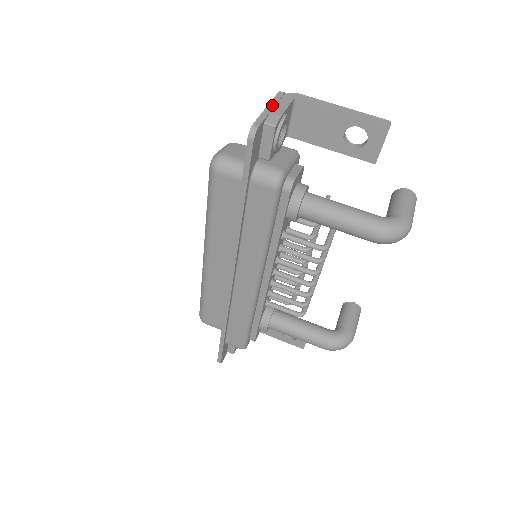
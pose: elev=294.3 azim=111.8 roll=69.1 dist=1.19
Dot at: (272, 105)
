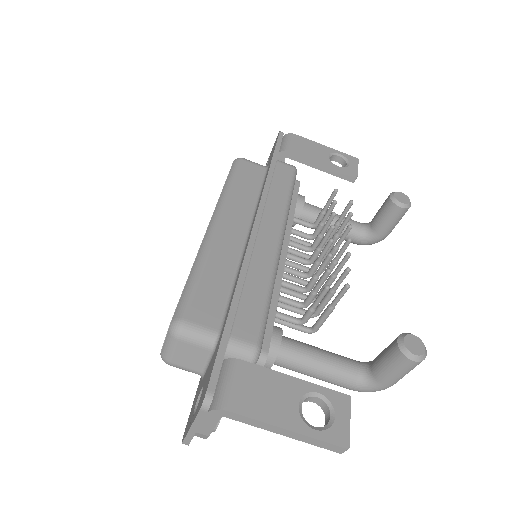
Dot at: (196, 427)
